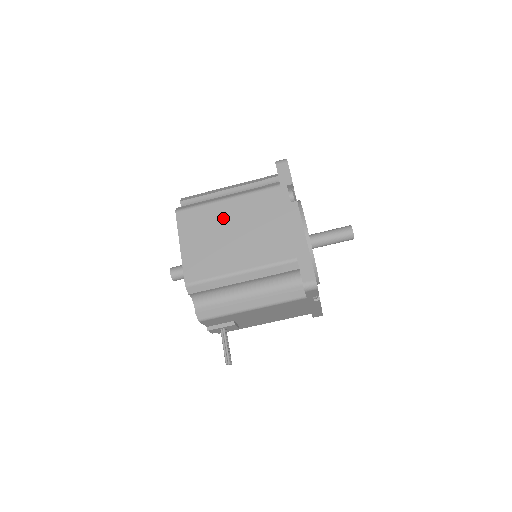
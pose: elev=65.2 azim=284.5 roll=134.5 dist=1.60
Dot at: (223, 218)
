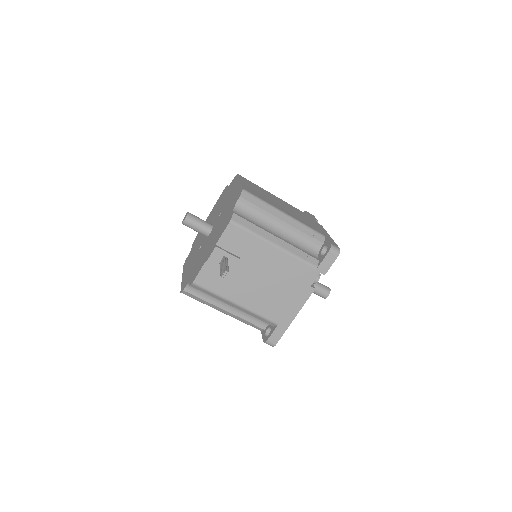
Dot at: (272, 196)
